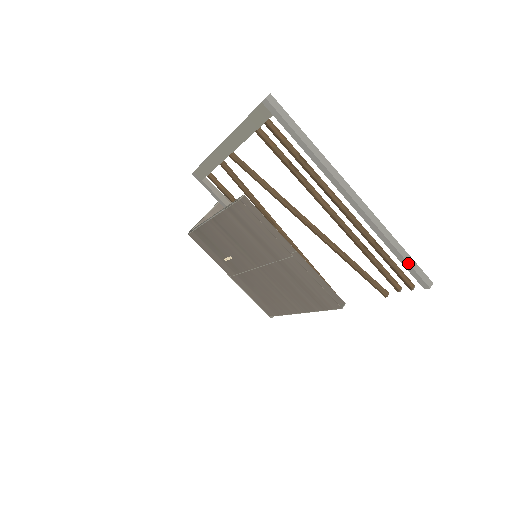
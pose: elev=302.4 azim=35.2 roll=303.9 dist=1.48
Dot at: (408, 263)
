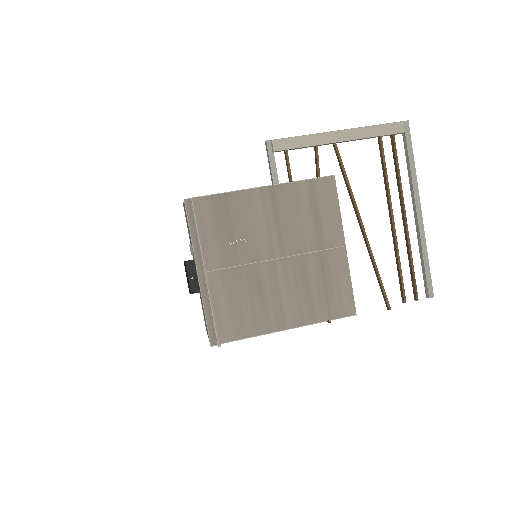
Dot at: occluded
